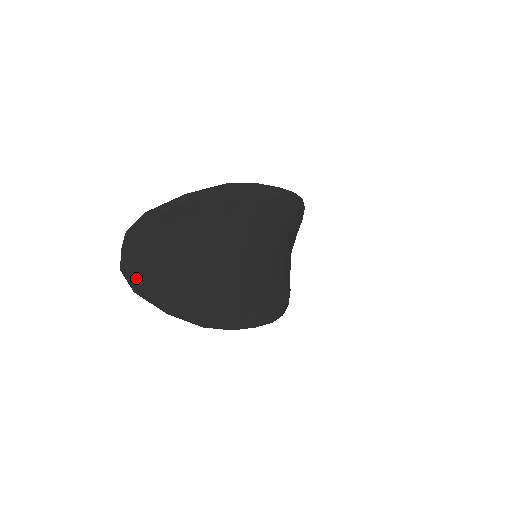
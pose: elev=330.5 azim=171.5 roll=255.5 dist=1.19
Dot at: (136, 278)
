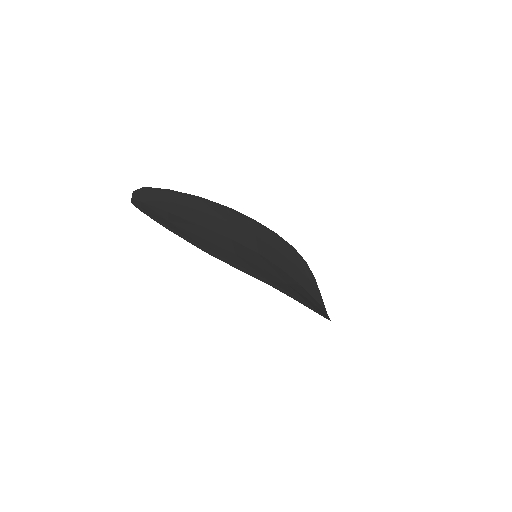
Dot at: (142, 209)
